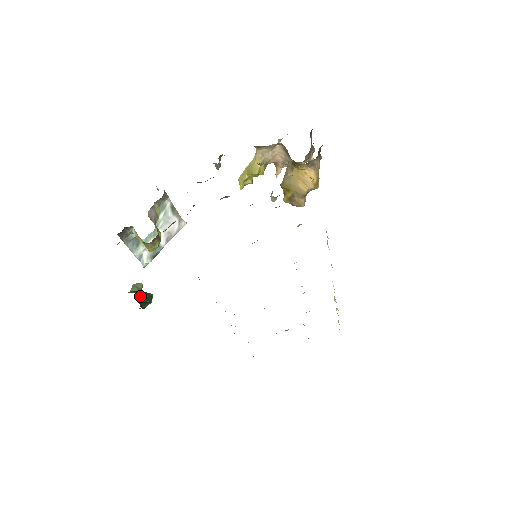
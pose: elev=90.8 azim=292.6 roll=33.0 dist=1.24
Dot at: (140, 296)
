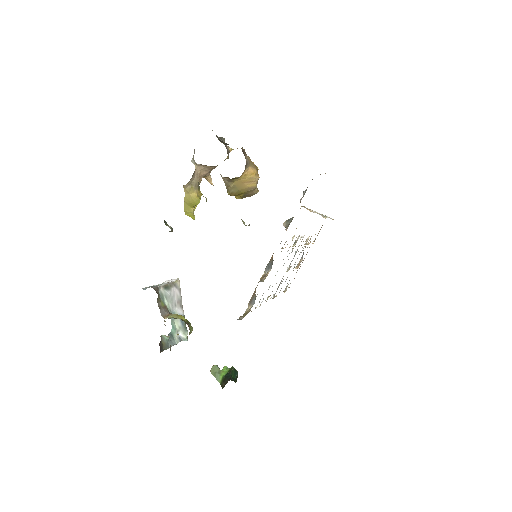
Dot at: occluded
